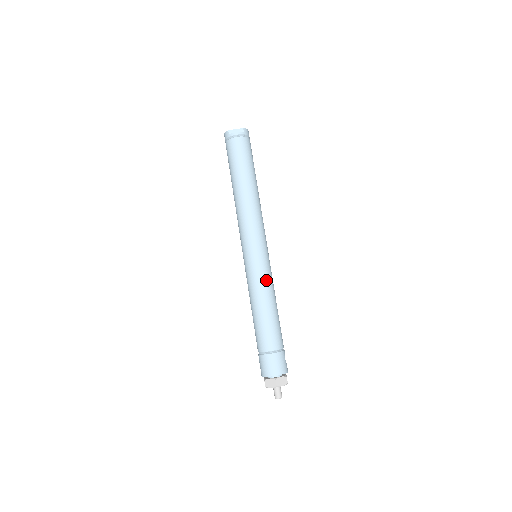
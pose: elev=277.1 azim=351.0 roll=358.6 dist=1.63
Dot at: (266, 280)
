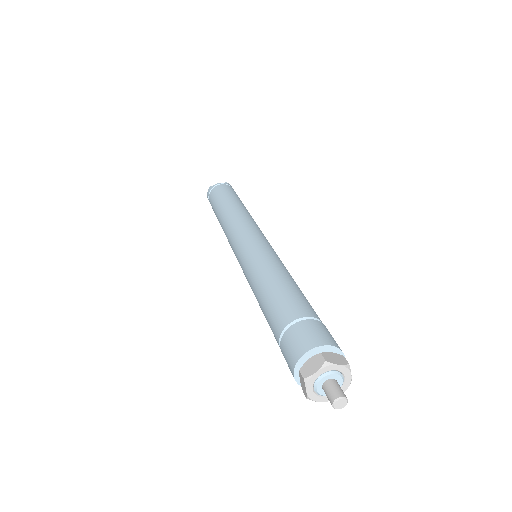
Dot at: (273, 257)
